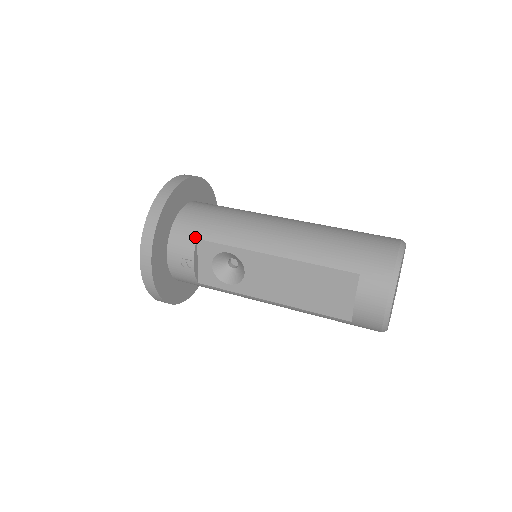
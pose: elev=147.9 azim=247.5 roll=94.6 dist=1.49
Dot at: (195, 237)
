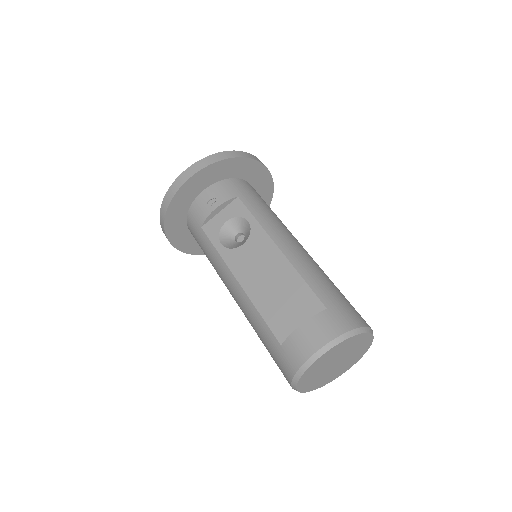
Dot at: (238, 195)
